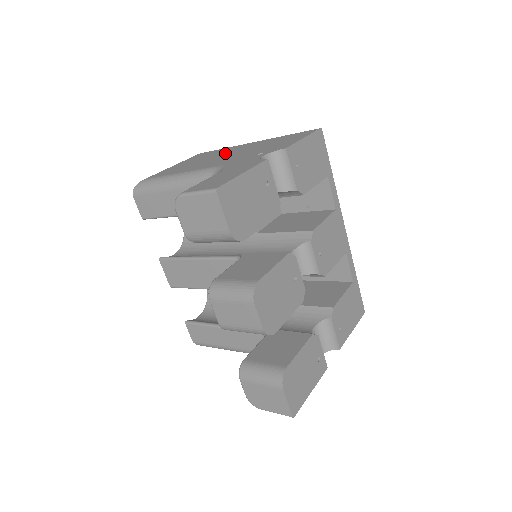
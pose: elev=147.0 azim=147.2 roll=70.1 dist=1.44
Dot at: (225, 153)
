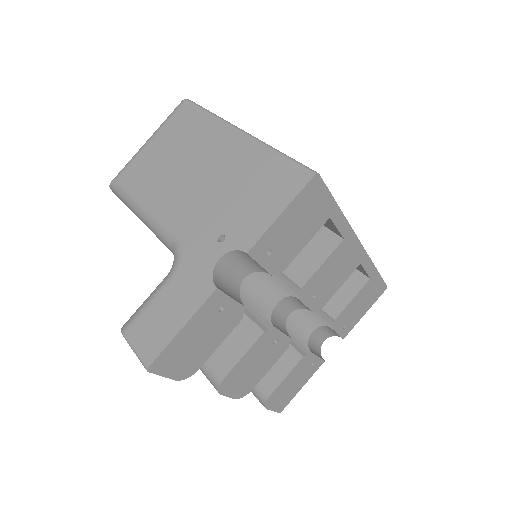
Dot at: (201, 159)
